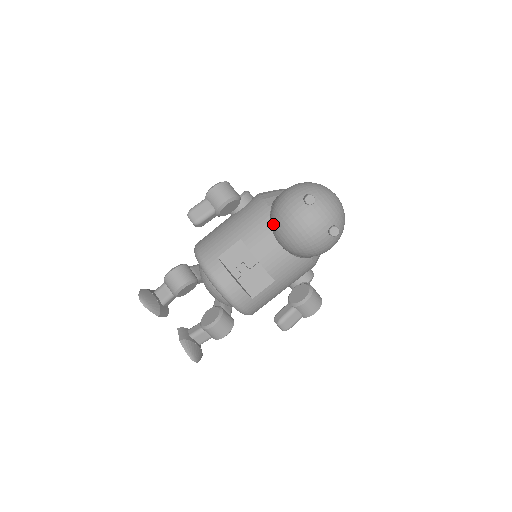
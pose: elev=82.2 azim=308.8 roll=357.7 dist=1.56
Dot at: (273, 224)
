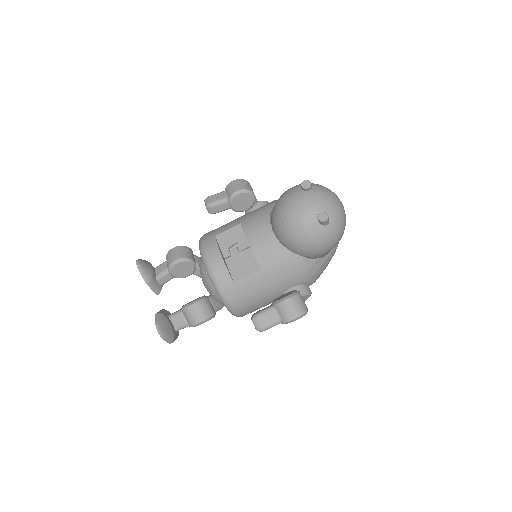
Dot at: (272, 212)
